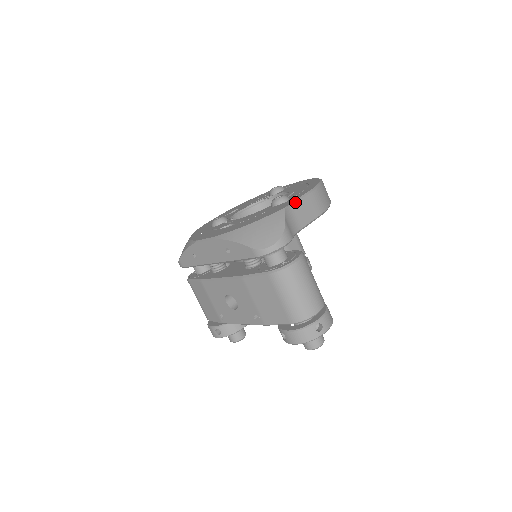
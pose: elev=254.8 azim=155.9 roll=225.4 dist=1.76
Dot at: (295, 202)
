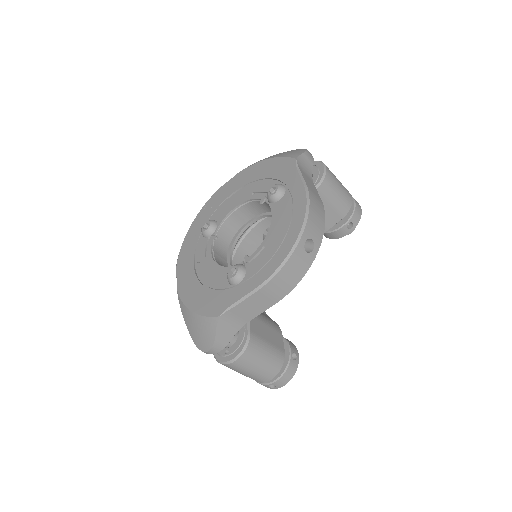
Dot at: (235, 306)
